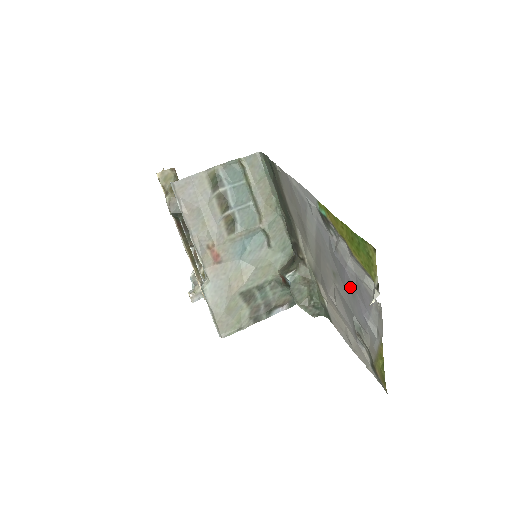
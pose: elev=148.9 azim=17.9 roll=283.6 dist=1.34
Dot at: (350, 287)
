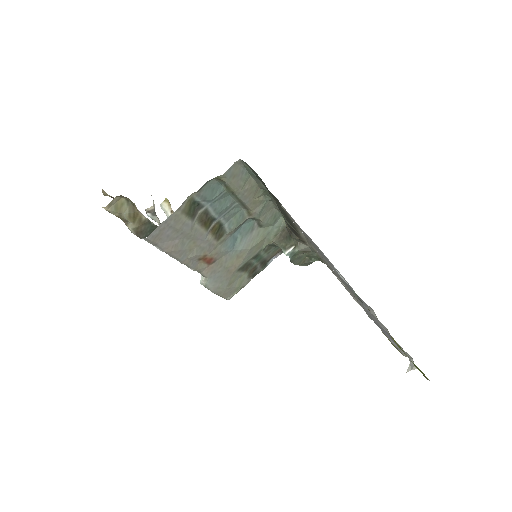
Dot at: occluded
